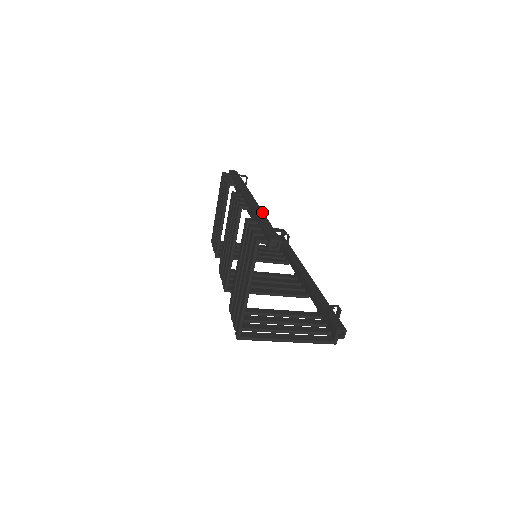
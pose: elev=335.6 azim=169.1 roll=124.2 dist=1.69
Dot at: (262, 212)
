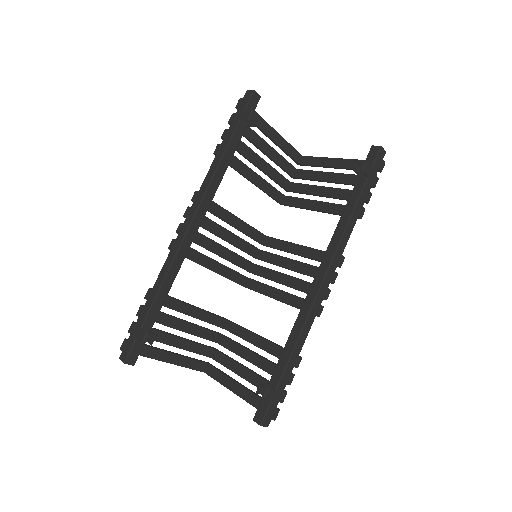
Dot at: (162, 278)
